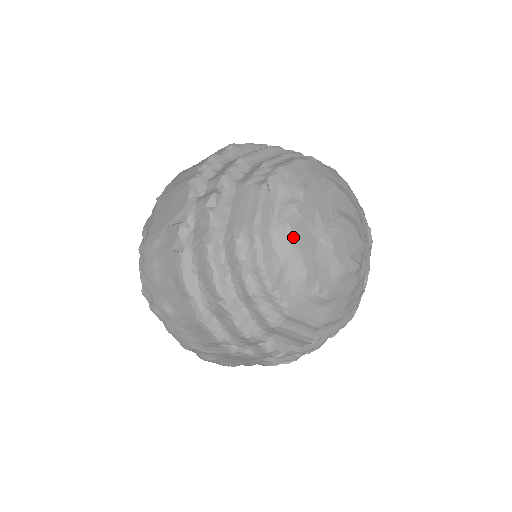
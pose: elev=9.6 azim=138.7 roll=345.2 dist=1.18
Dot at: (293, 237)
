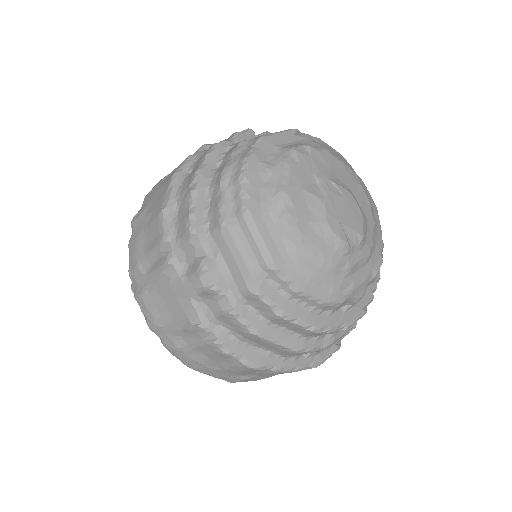
Dot at: (292, 158)
